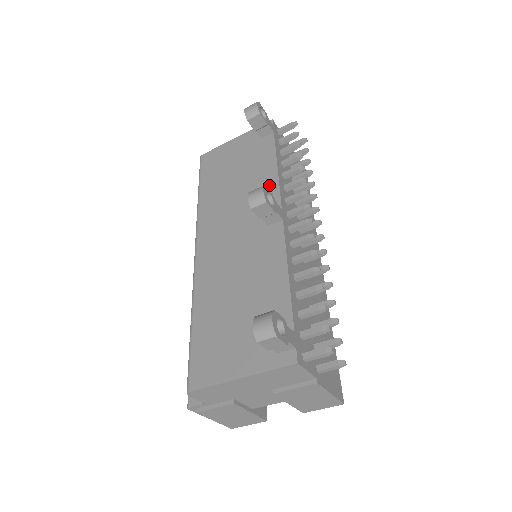
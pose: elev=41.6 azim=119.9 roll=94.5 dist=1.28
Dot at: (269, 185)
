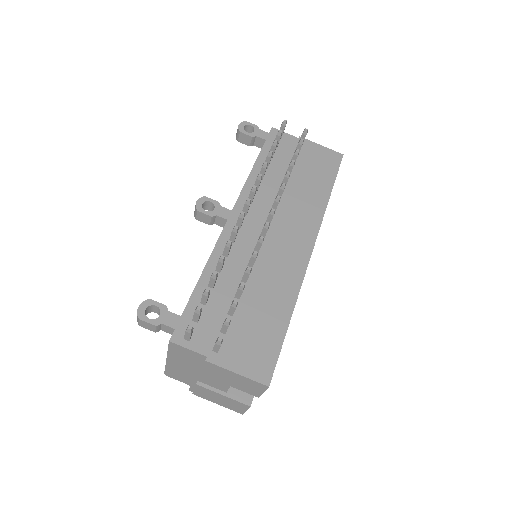
Dot at: occluded
